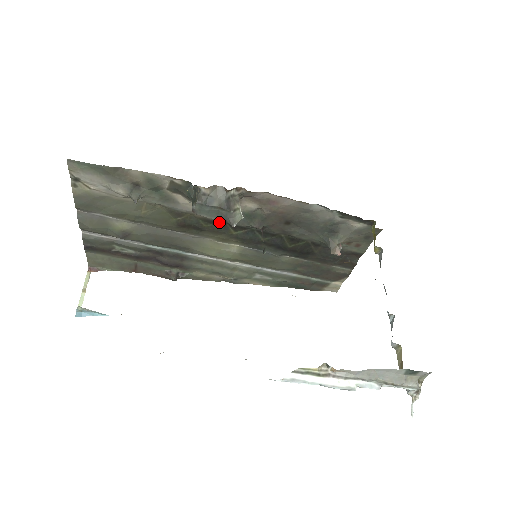
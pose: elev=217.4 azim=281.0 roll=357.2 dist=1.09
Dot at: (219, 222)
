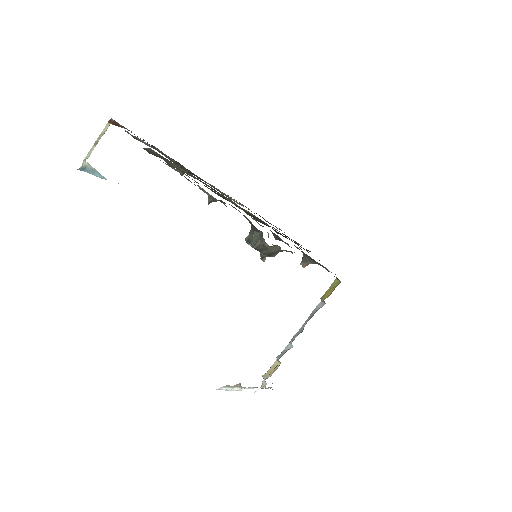
Dot at: occluded
